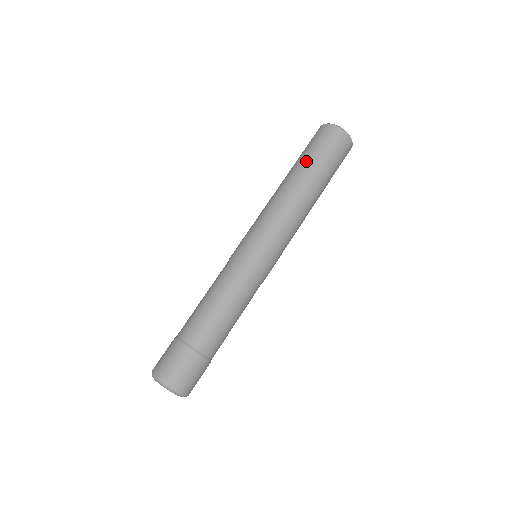
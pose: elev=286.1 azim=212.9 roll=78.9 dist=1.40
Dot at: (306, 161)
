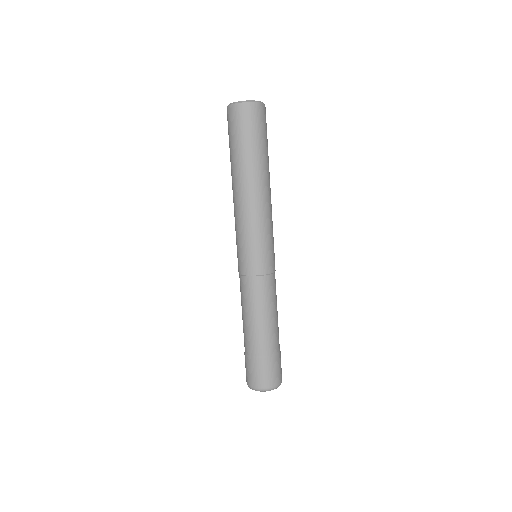
Dot at: (232, 157)
